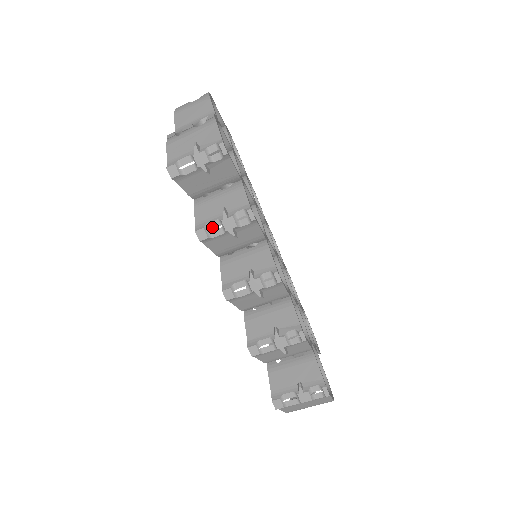
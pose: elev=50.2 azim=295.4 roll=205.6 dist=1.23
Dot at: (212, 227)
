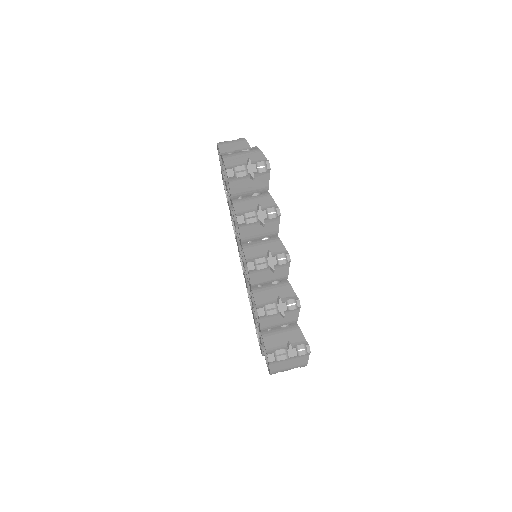
Dot at: (248, 216)
